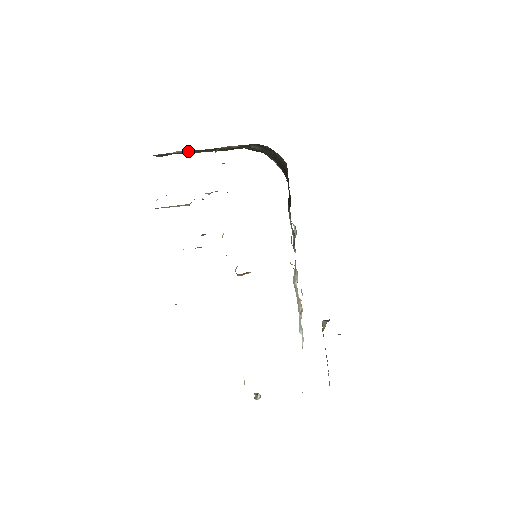
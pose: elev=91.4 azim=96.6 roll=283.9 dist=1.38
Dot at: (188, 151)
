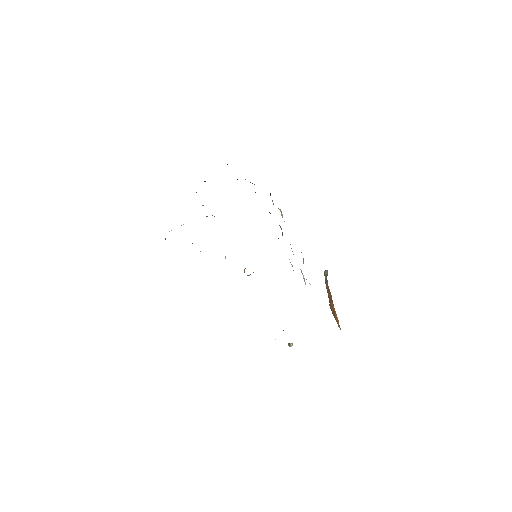
Dot at: occluded
